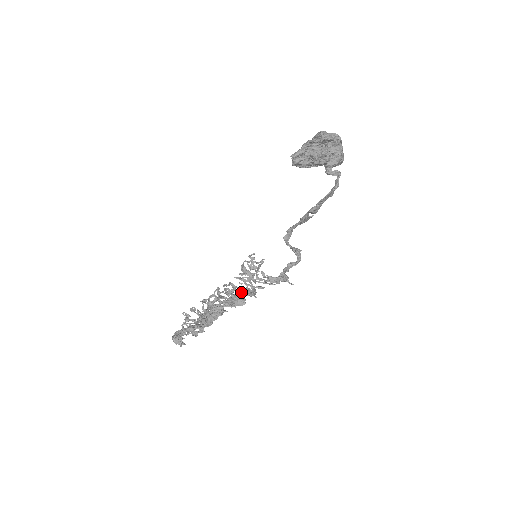
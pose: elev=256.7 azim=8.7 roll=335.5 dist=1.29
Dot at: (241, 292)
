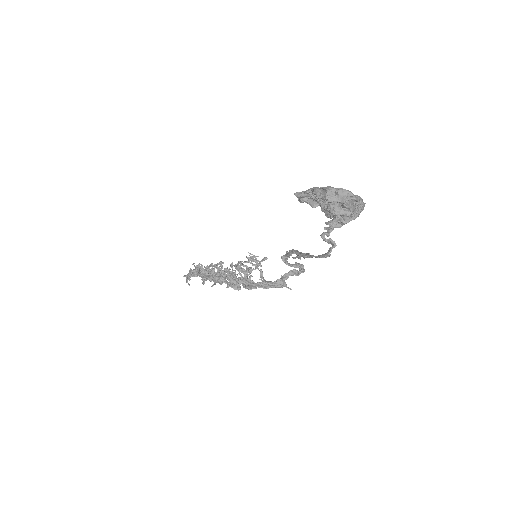
Dot at: (237, 280)
